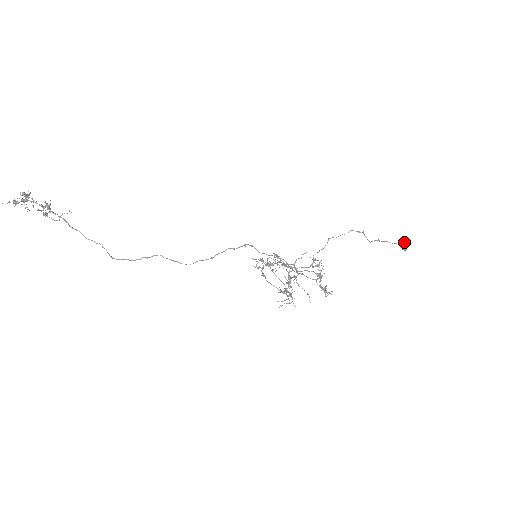
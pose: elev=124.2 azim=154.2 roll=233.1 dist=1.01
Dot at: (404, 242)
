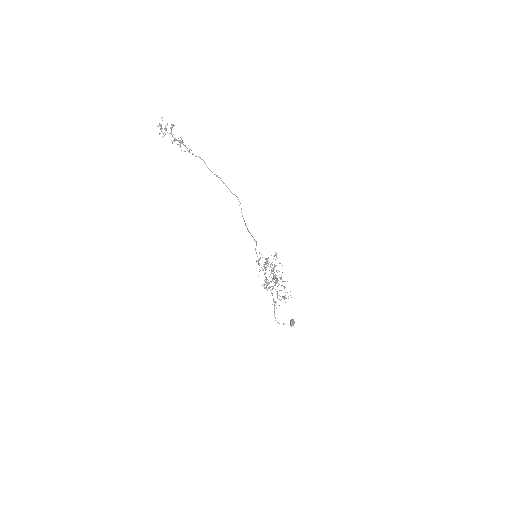
Dot at: occluded
